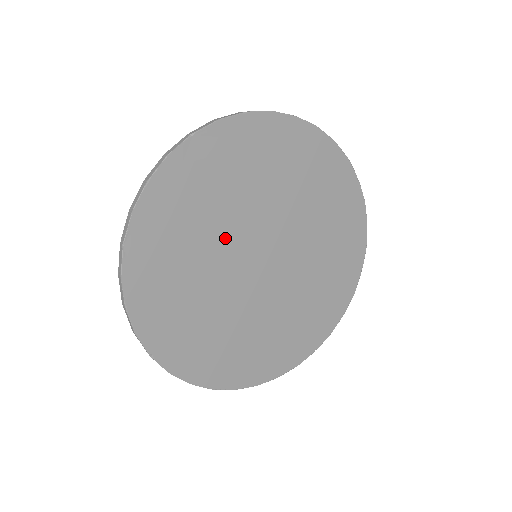
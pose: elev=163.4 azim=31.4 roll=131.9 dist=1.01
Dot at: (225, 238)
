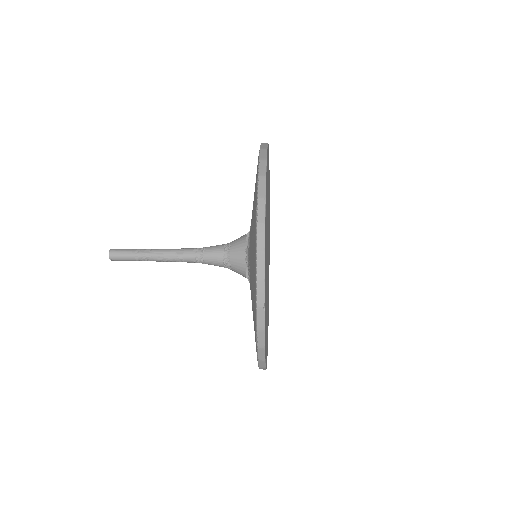
Dot at: (267, 227)
